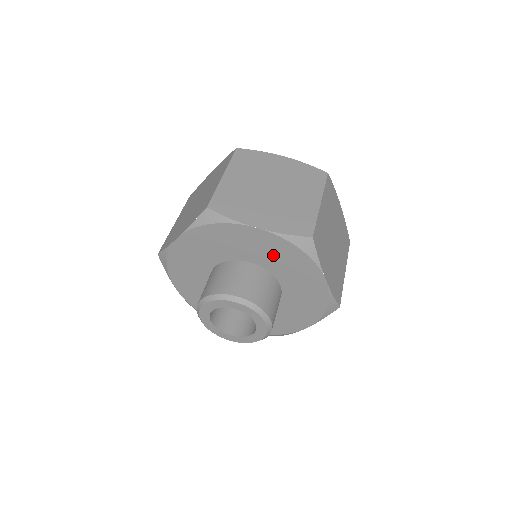
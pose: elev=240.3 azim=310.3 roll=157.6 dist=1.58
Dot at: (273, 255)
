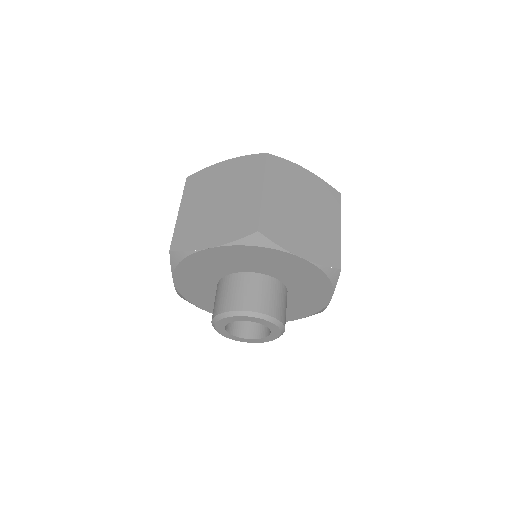
Dot at: (243, 260)
